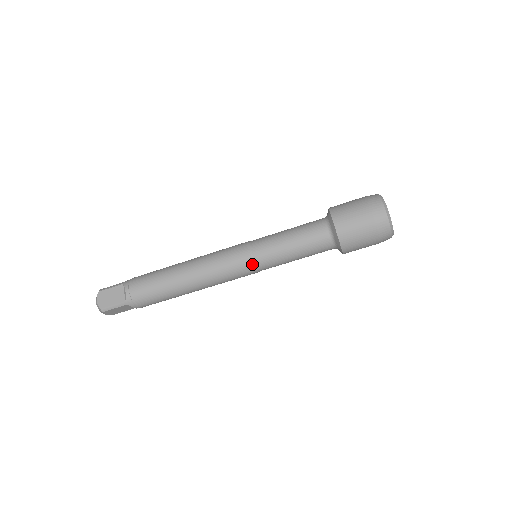
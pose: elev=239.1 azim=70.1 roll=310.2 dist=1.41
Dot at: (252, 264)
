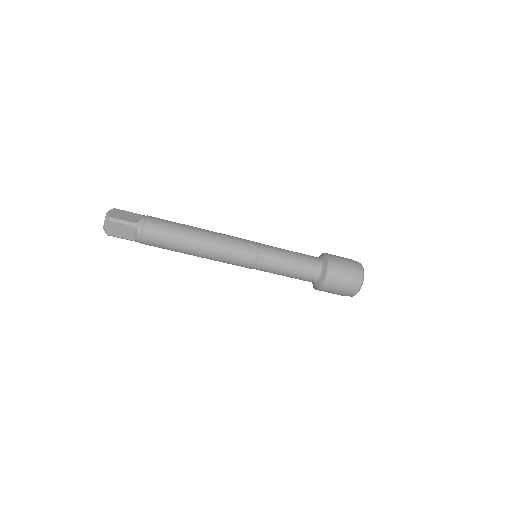
Dot at: (256, 253)
